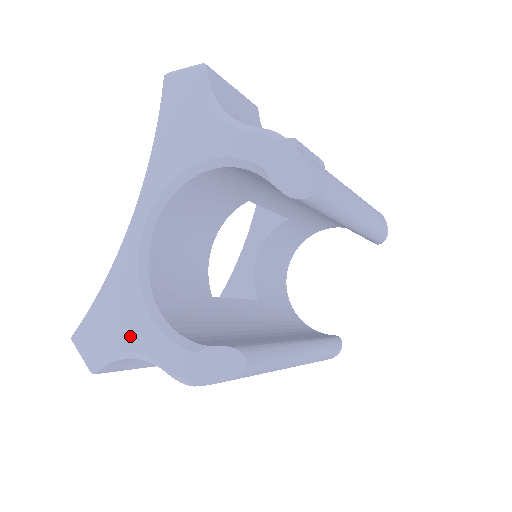
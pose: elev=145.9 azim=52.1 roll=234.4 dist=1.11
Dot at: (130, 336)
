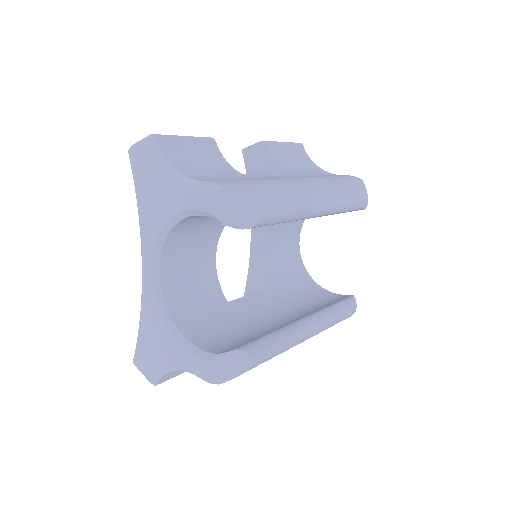
Dot at: (168, 356)
